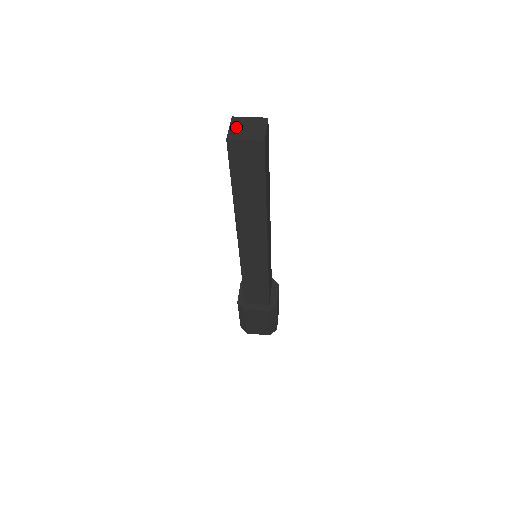
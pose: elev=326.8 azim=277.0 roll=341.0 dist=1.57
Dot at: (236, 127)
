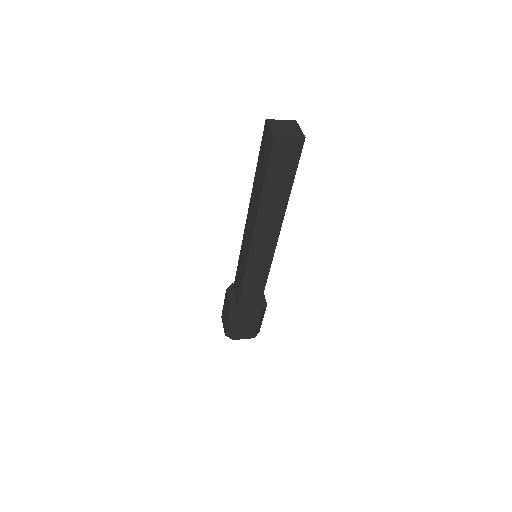
Dot at: (275, 127)
